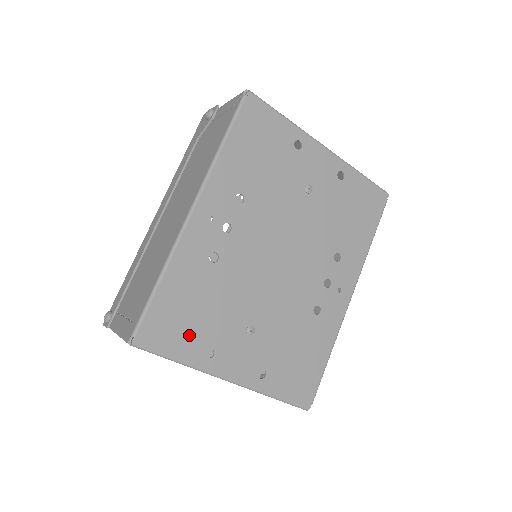
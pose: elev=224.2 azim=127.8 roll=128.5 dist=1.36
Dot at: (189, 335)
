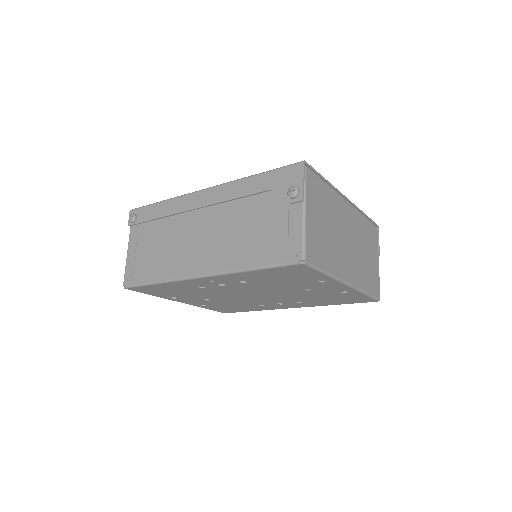
Dot at: (164, 294)
